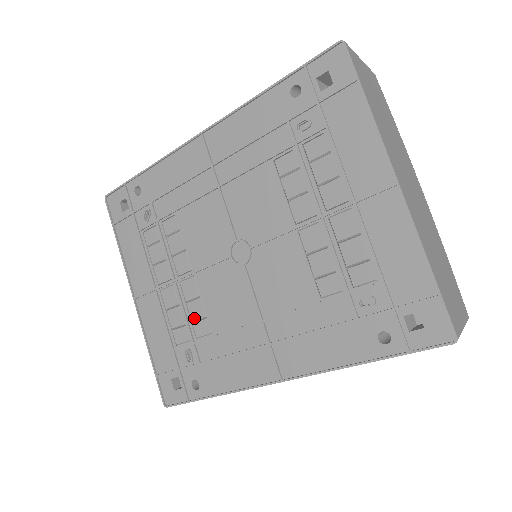
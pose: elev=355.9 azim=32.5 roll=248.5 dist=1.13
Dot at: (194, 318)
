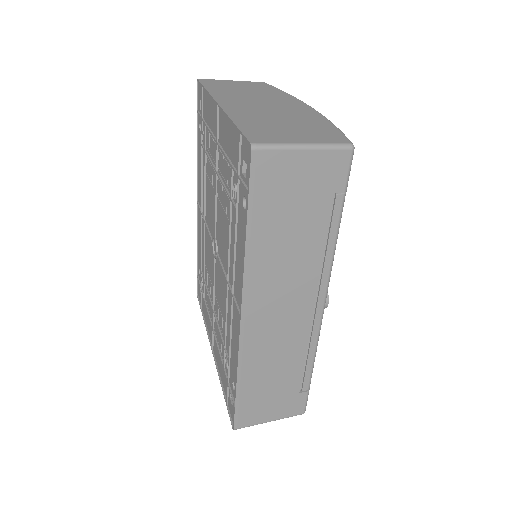
Dot at: (221, 327)
